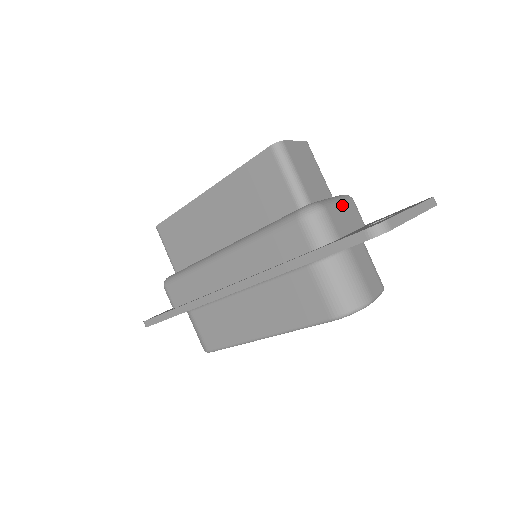
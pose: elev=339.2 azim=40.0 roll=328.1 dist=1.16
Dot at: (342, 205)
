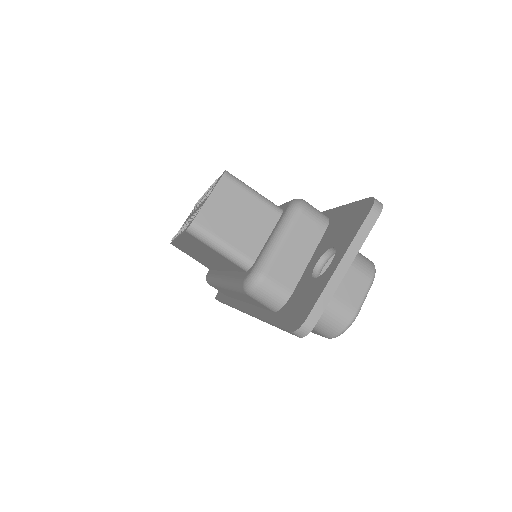
Dot at: (286, 240)
